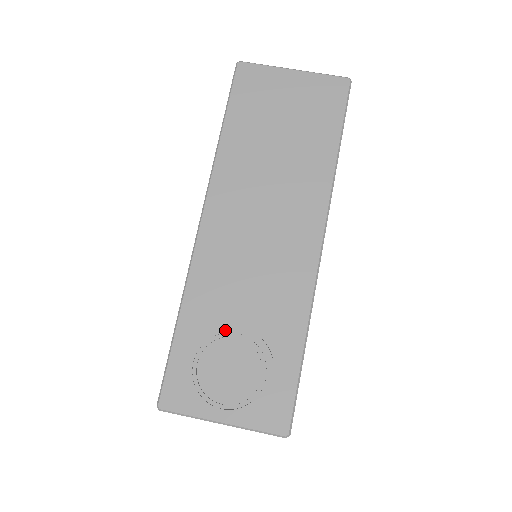
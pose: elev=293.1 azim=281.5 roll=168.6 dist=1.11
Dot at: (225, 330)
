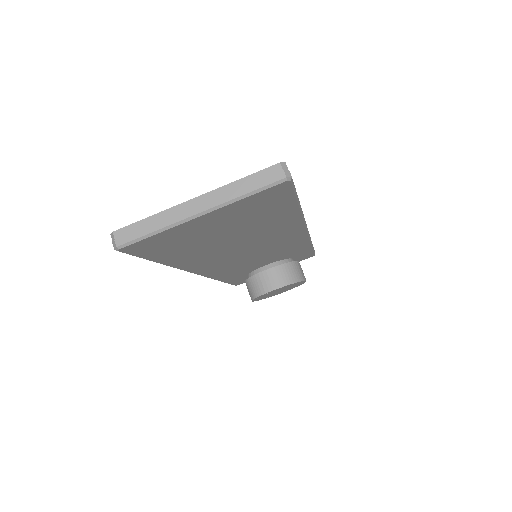
Dot at: (268, 293)
